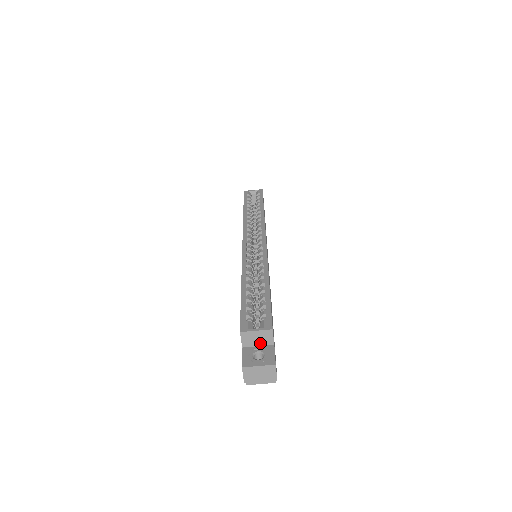
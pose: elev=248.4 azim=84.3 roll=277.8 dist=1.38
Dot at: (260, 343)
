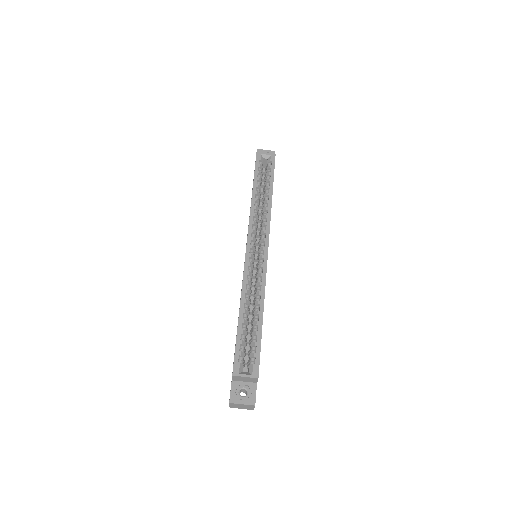
Dot at: (246, 381)
